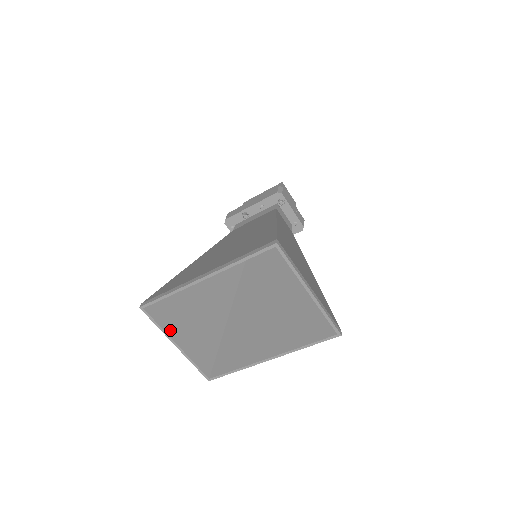
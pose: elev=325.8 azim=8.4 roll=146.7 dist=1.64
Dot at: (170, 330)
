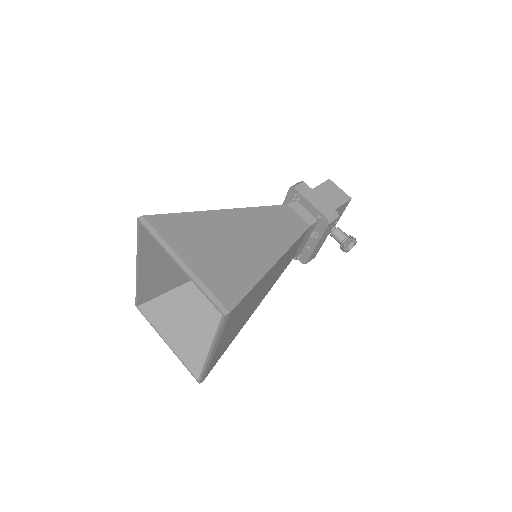
Dot at: (161, 328)
